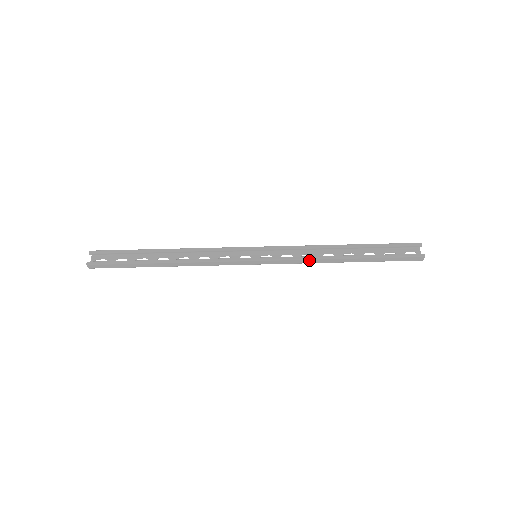
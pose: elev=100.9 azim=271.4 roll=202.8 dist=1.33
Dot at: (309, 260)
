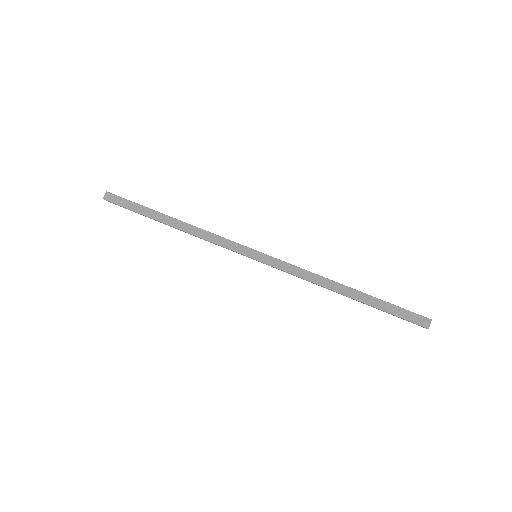
Dot at: (308, 273)
